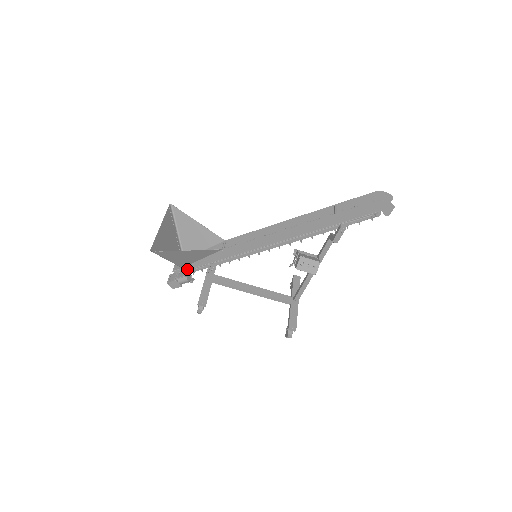
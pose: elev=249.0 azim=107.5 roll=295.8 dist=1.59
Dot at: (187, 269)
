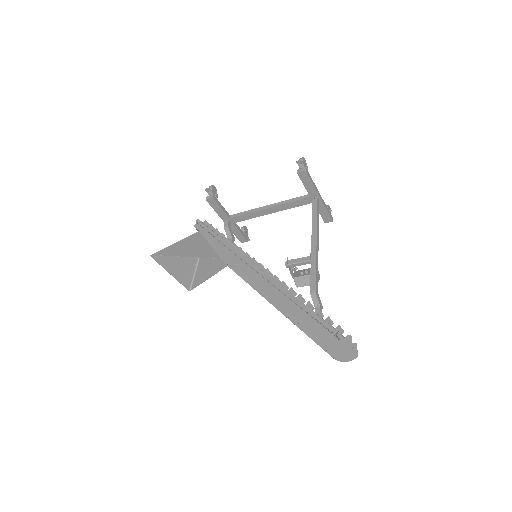
Dot at: occluded
